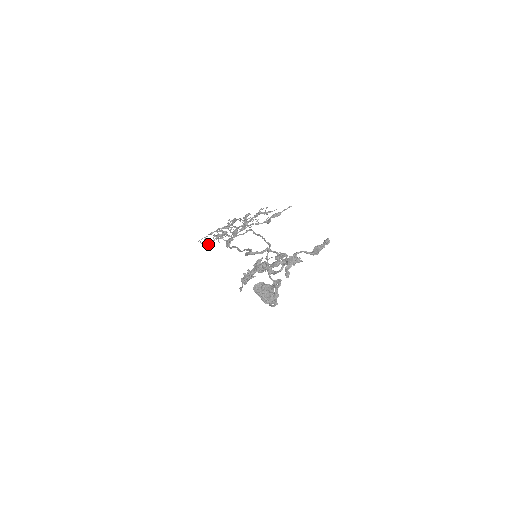
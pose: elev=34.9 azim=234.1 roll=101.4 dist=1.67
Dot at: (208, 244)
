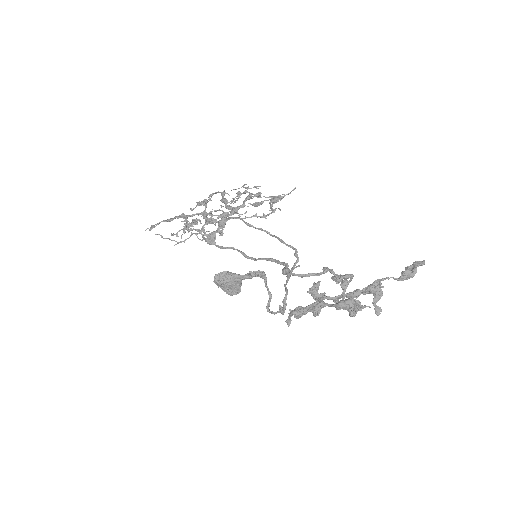
Dot at: (180, 242)
